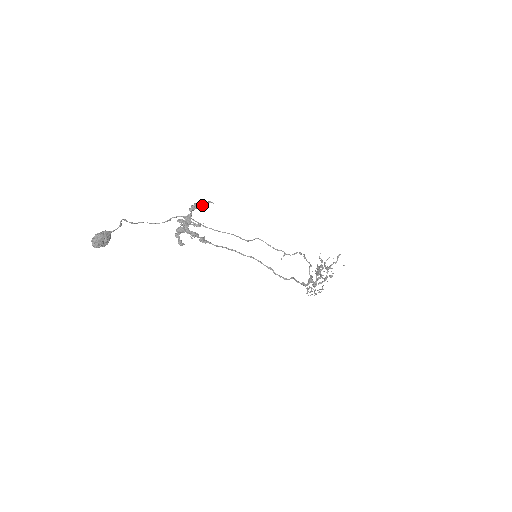
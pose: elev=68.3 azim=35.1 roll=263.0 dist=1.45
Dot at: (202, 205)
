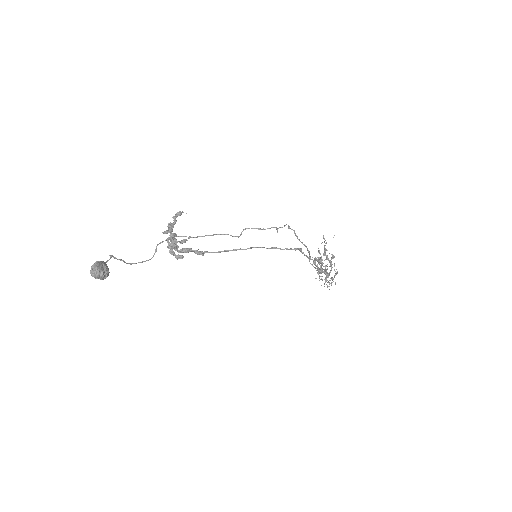
Dot at: (176, 217)
